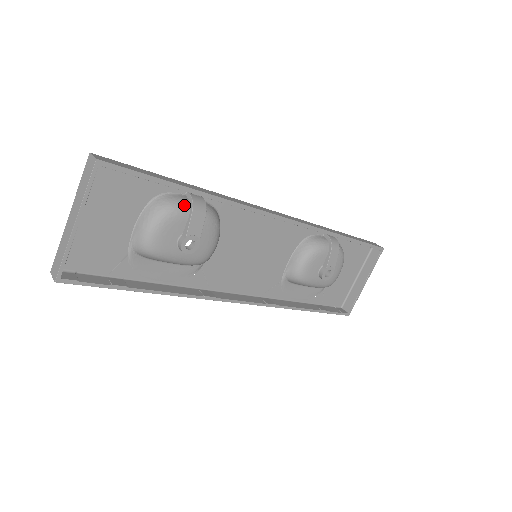
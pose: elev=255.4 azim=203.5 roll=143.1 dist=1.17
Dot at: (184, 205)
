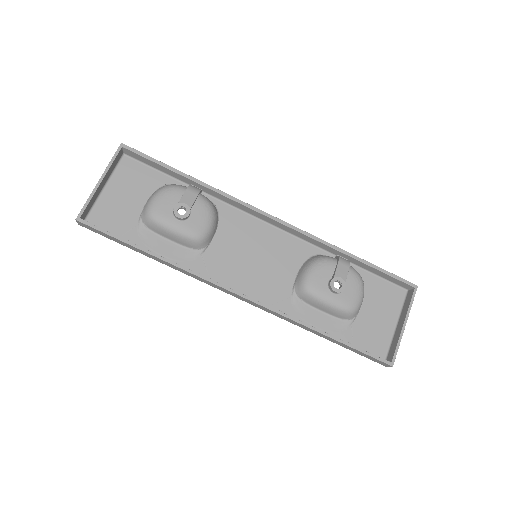
Dot at: (182, 187)
